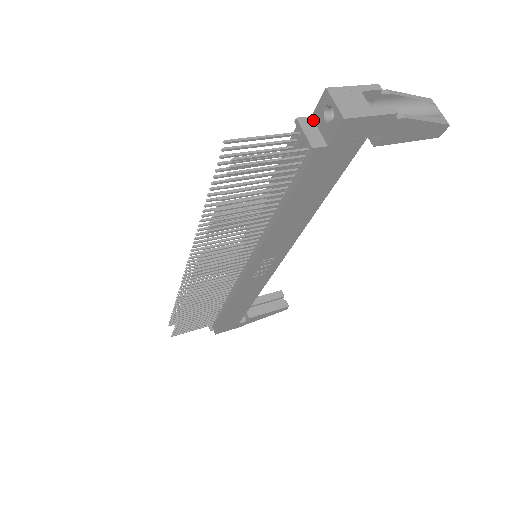
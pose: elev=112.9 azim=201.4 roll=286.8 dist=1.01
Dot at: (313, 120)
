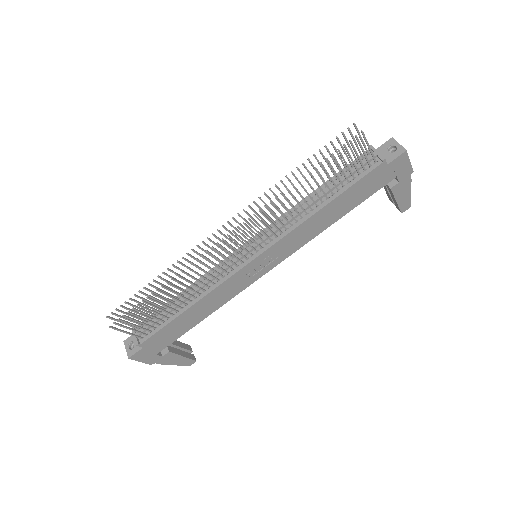
Dot at: occluded
